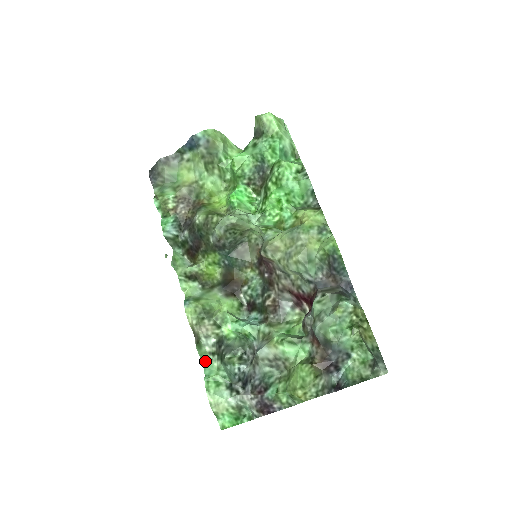
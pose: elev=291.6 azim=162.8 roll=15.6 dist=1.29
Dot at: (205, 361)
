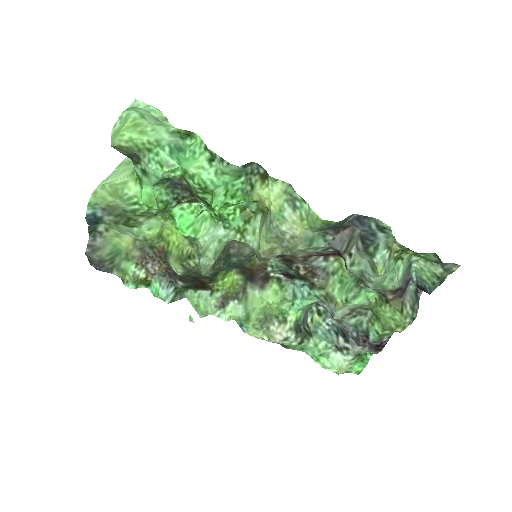
Dot at: (301, 349)
